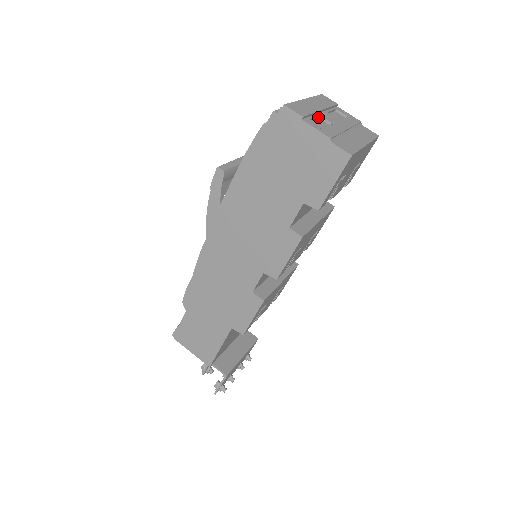
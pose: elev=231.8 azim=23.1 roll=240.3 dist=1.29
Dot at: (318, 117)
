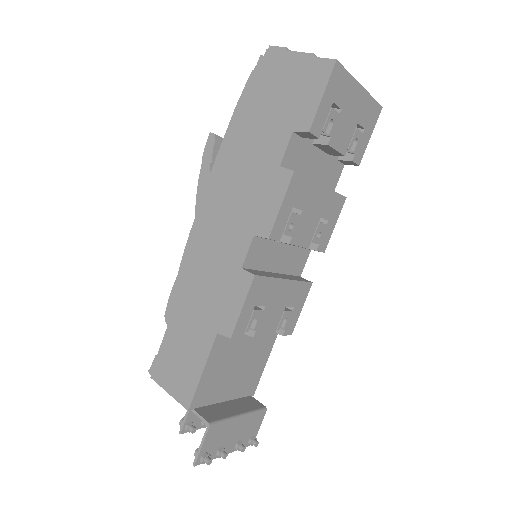
Dot at: occluded
